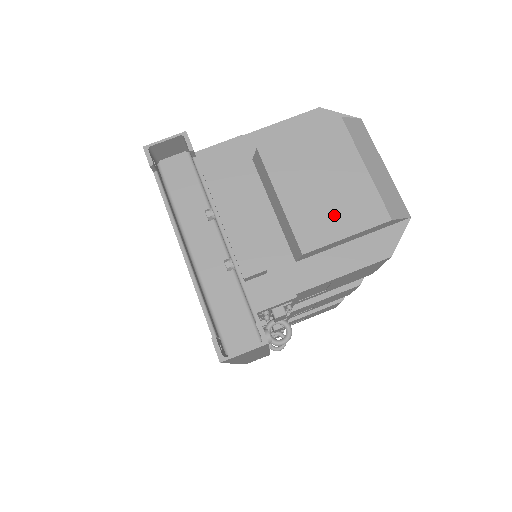
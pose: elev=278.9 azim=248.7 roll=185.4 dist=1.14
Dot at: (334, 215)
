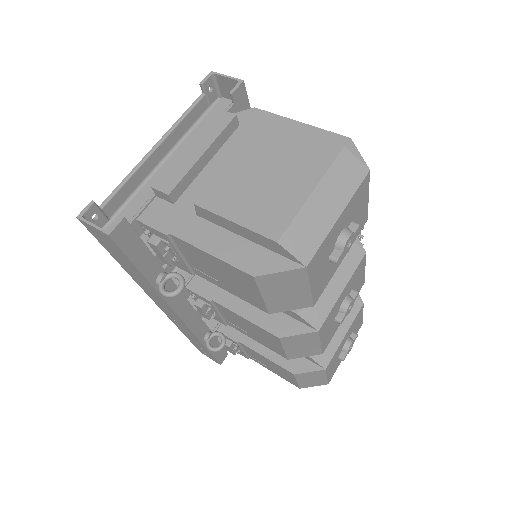
Dot at: (247, 201)
